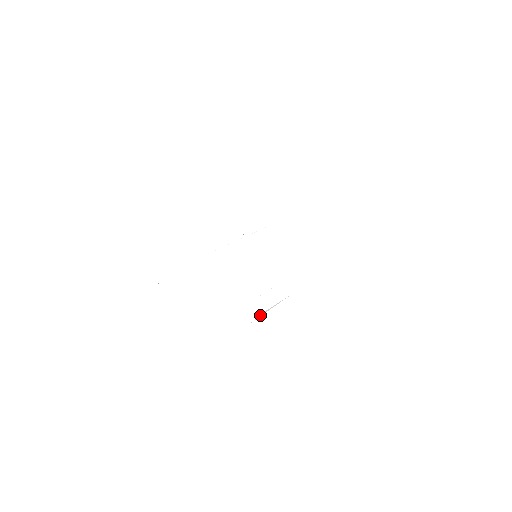
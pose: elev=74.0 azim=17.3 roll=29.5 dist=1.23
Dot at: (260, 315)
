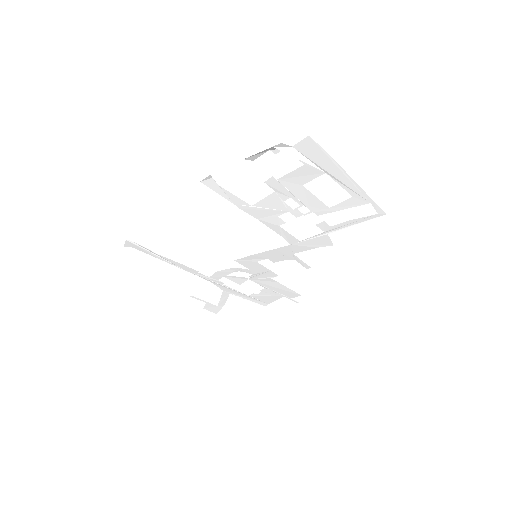
Dot at: (287, 150)
